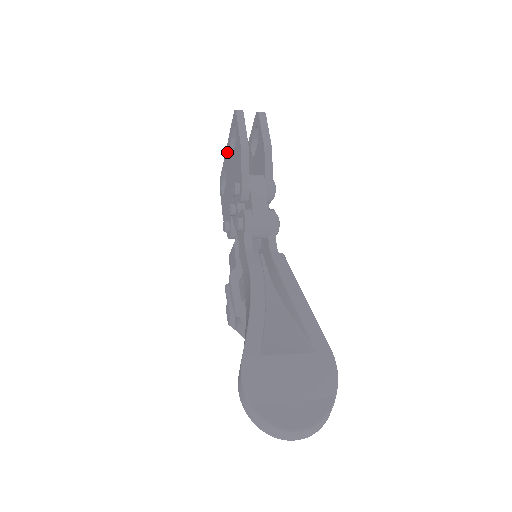
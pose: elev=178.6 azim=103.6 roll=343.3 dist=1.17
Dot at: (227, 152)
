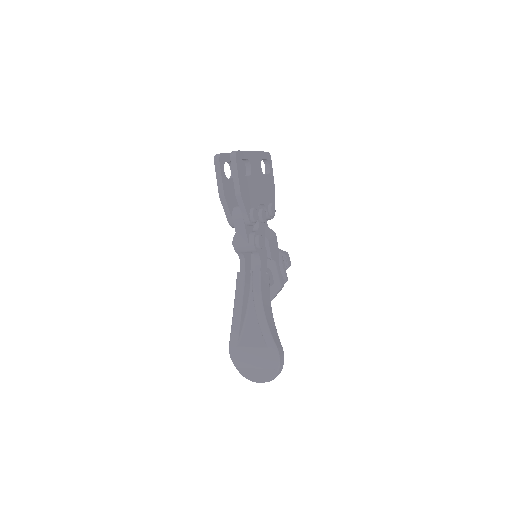
Dot at: occluded
